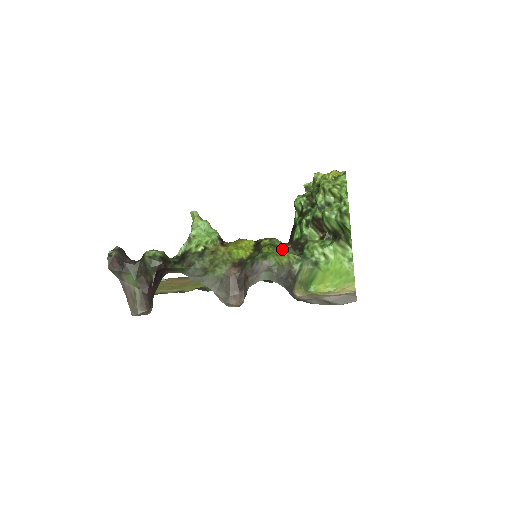
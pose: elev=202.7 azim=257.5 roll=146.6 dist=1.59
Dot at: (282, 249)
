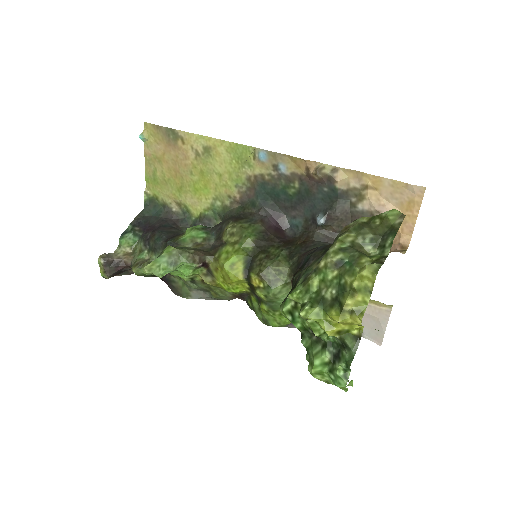
Dot at: occluded
